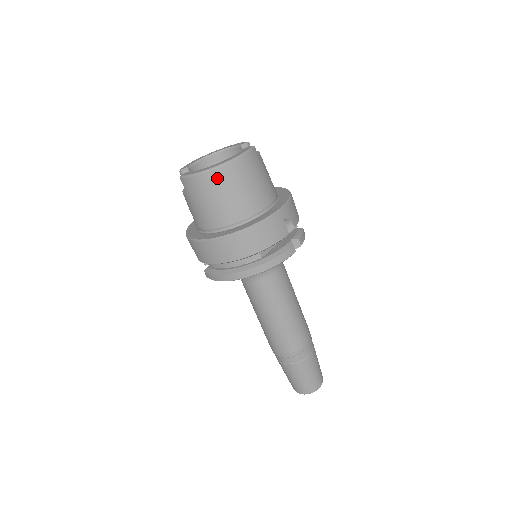
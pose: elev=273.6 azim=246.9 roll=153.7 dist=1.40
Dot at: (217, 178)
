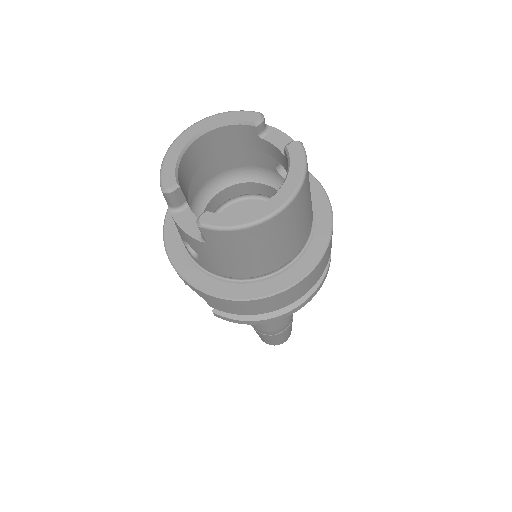
Dot at: (276, 225)
